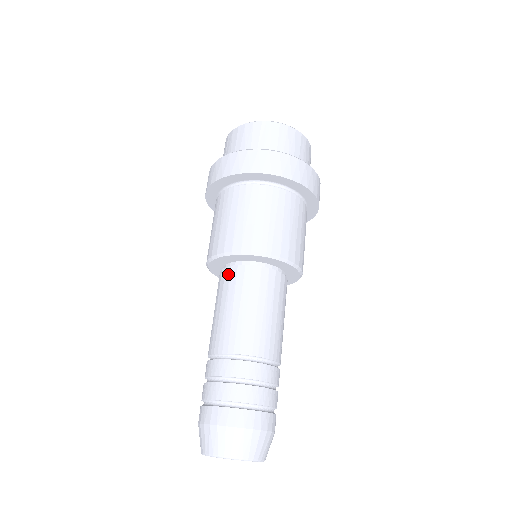
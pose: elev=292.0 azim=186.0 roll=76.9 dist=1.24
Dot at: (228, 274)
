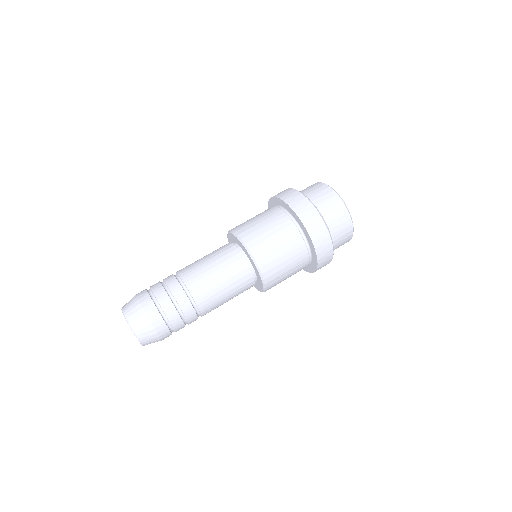
Dot at: occluded
